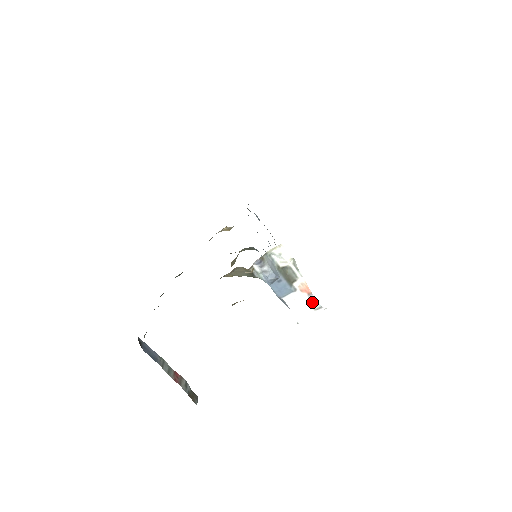
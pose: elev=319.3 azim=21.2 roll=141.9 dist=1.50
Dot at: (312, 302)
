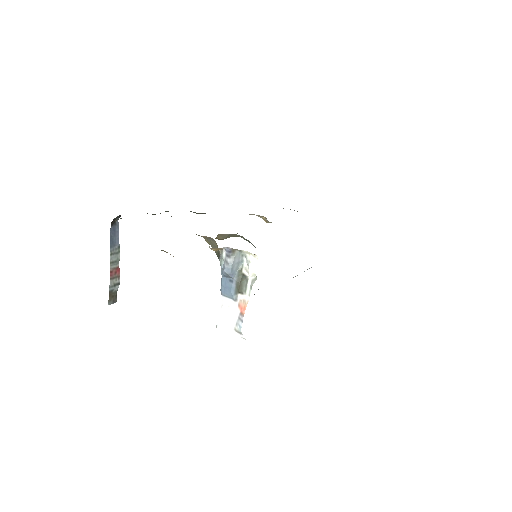
Dot at: (238, 322)
